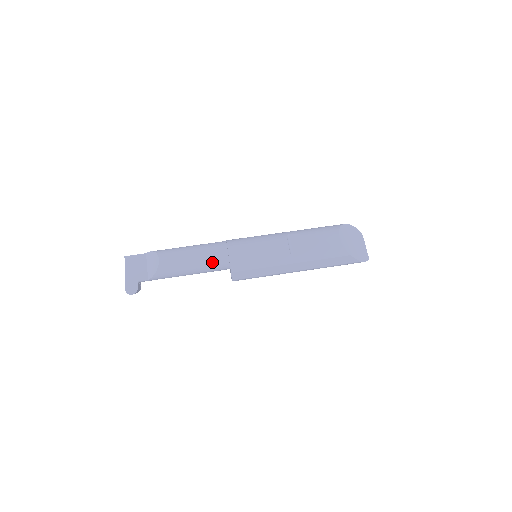
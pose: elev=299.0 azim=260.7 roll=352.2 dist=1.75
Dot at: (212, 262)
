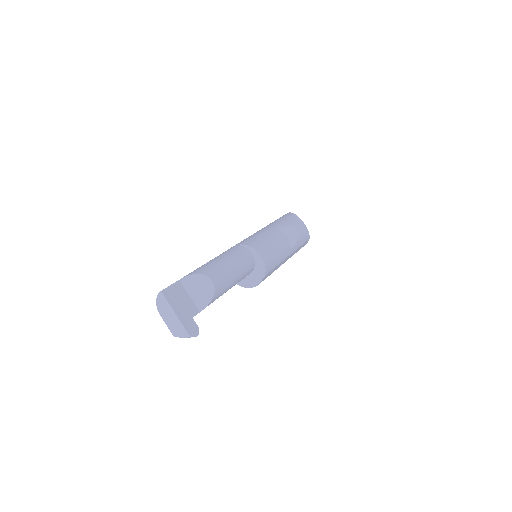
Dot at: (246, 270)
